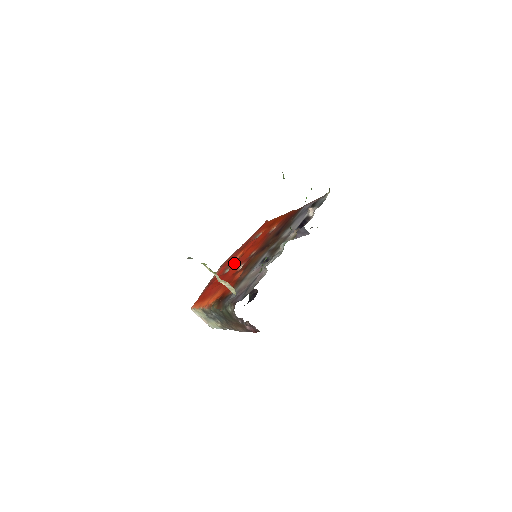
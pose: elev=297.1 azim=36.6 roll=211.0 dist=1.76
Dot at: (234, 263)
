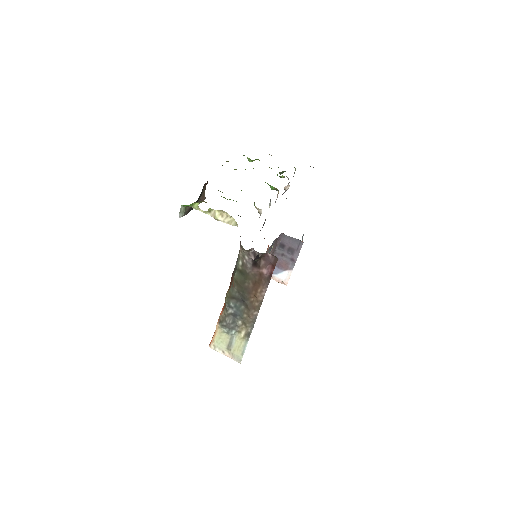
Dot at: occluded
